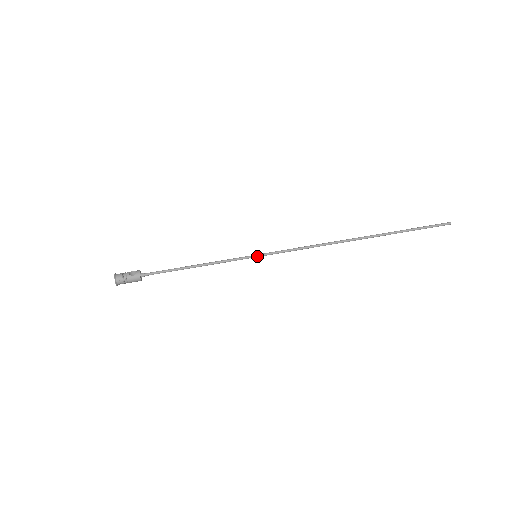
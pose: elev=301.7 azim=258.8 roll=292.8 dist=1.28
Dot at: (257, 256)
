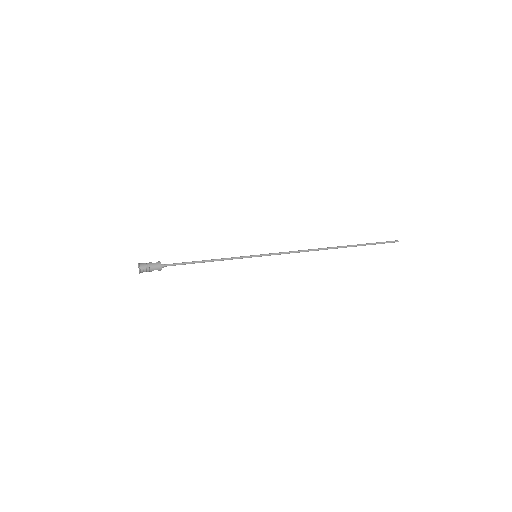
Dot at: (257, 256)
